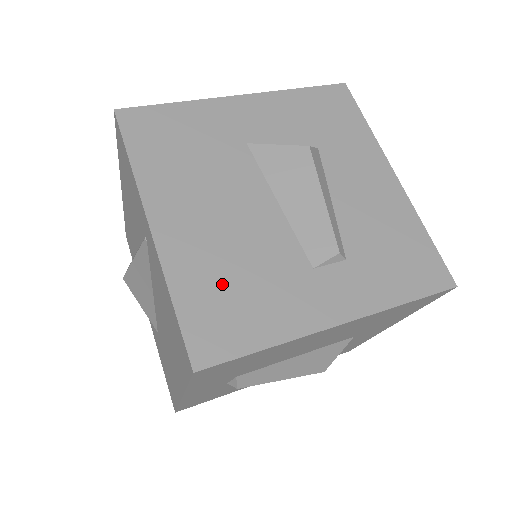
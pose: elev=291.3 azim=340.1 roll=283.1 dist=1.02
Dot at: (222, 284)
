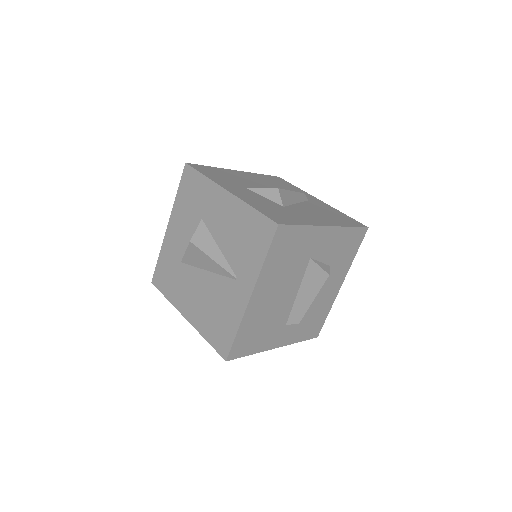
Dot at: (256, 328)
